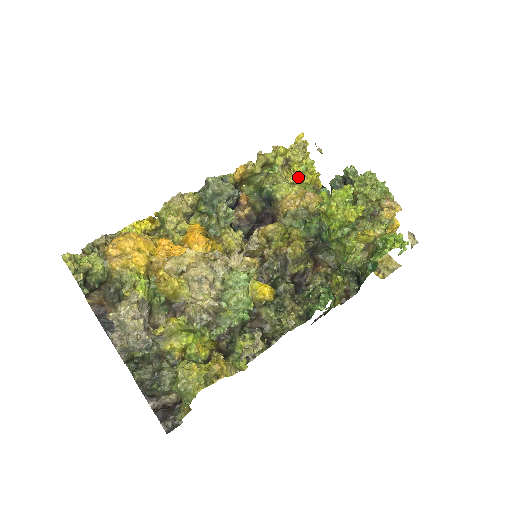
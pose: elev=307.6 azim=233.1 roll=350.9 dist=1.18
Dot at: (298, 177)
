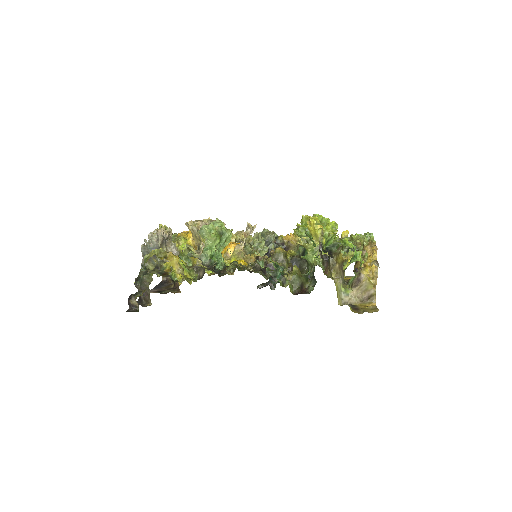
Dot at: occluded
